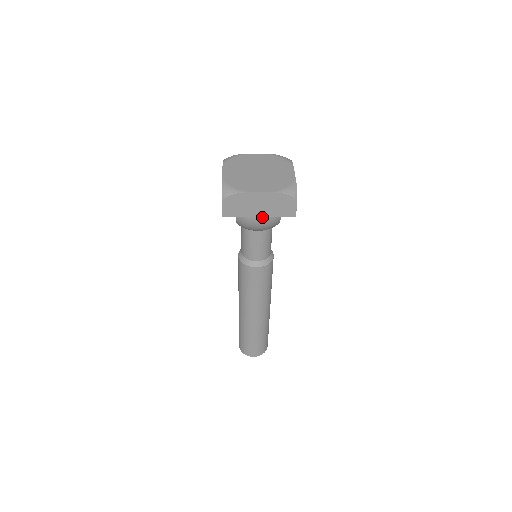
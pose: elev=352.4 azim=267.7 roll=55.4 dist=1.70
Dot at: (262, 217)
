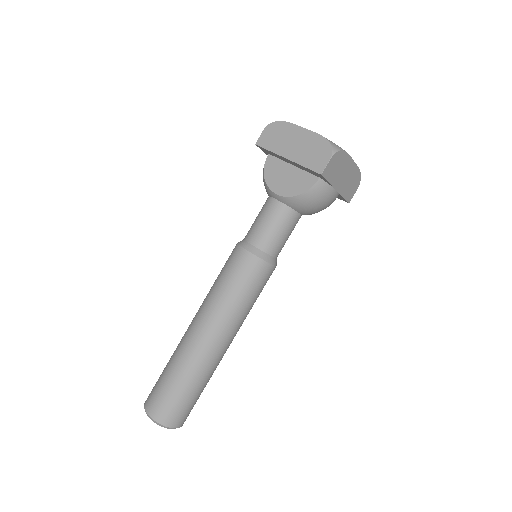
Dot at: (337, 192)
